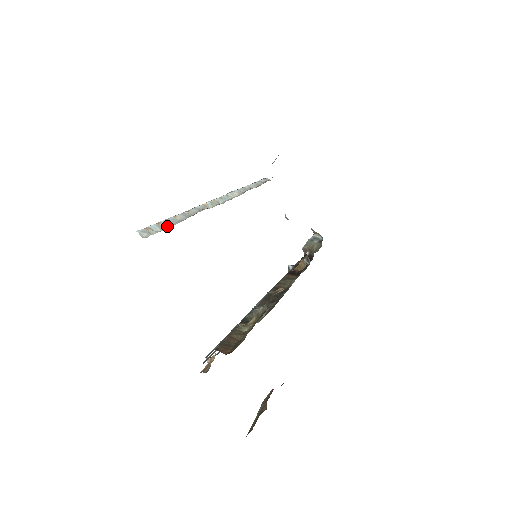
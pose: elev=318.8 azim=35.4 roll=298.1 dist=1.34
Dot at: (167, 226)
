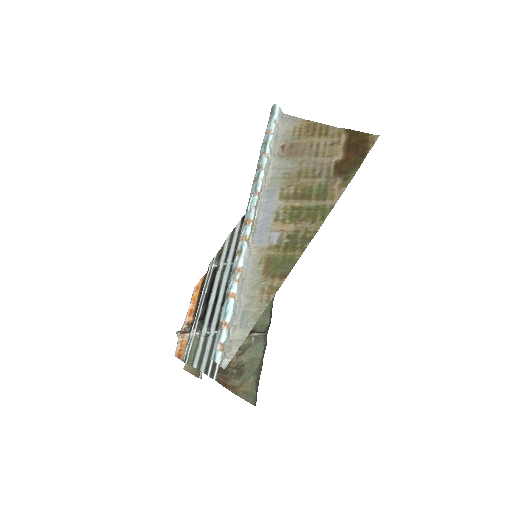
Dot at: (232, 324)
